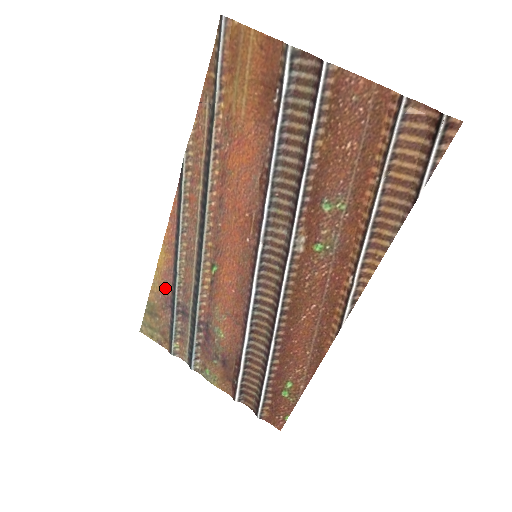
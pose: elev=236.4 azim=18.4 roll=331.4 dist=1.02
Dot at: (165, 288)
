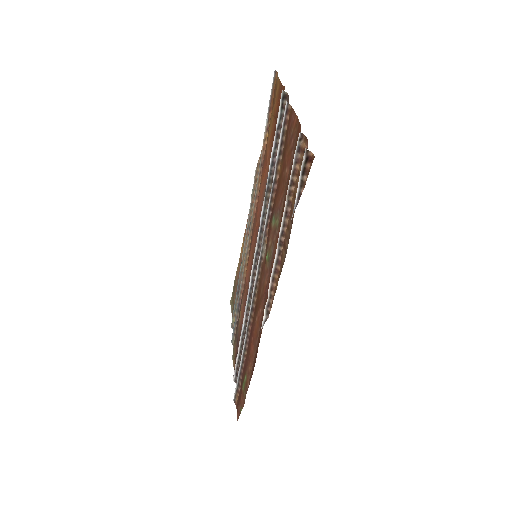
Dot at: (239, 271)
